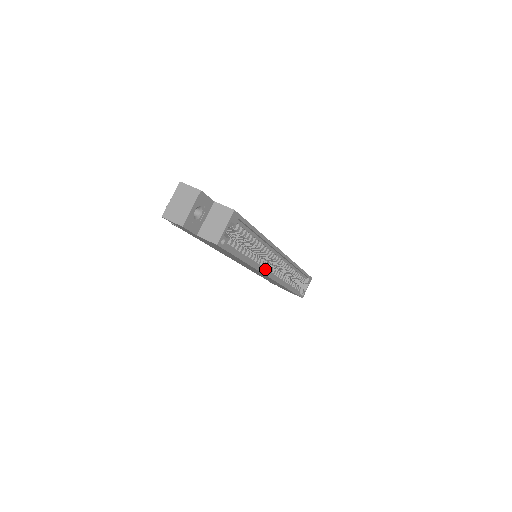
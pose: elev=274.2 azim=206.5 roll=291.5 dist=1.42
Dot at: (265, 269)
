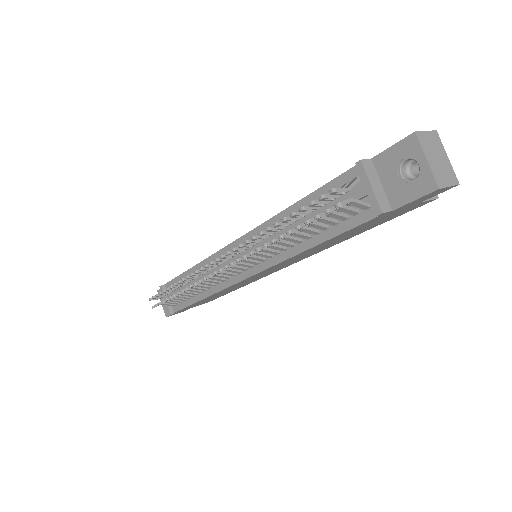
Dot at: occluded
